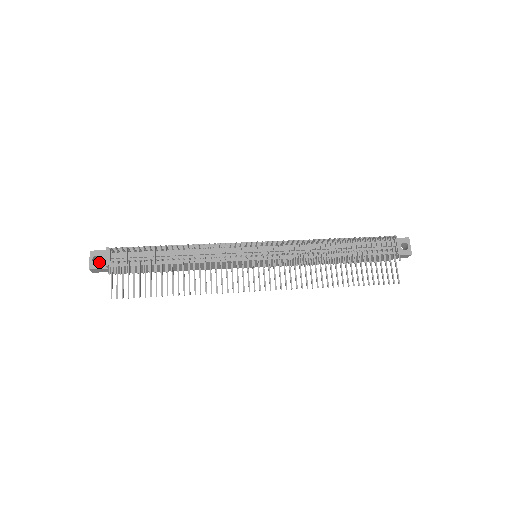
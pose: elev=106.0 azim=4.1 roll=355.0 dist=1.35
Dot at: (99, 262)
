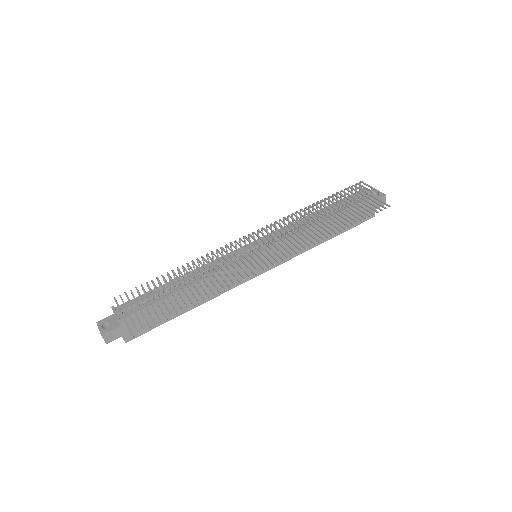
Dot at: occluded
